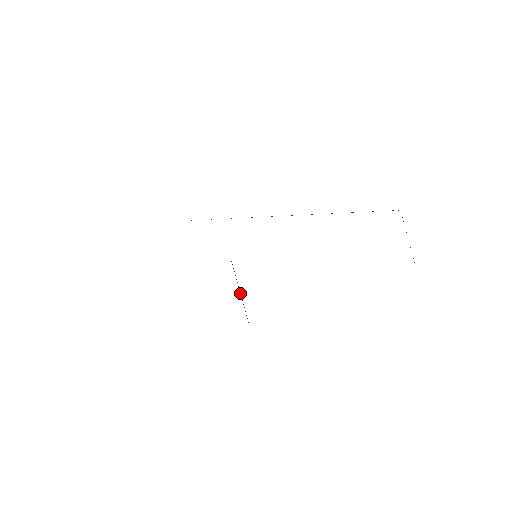
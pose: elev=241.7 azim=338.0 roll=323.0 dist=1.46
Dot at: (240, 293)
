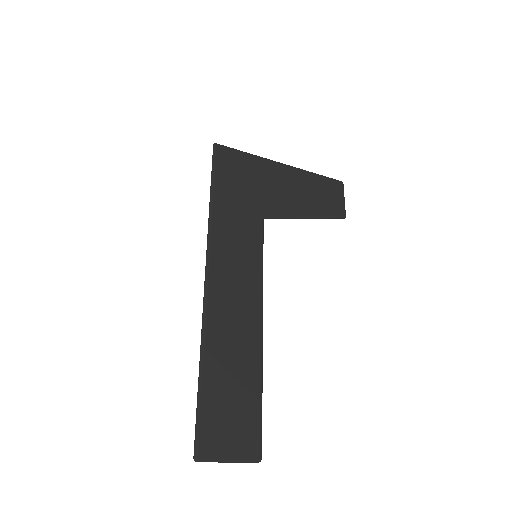
Dot at: (306, 218)
